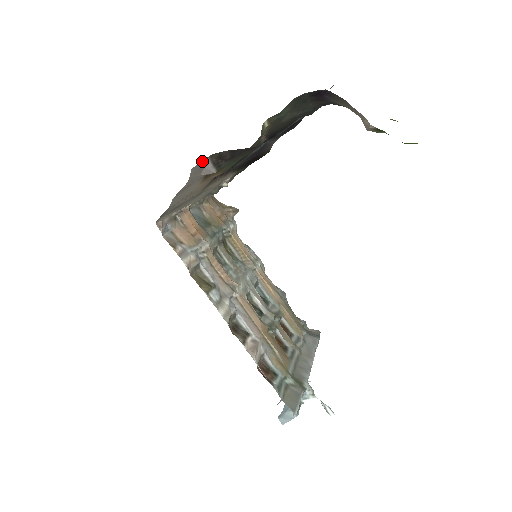
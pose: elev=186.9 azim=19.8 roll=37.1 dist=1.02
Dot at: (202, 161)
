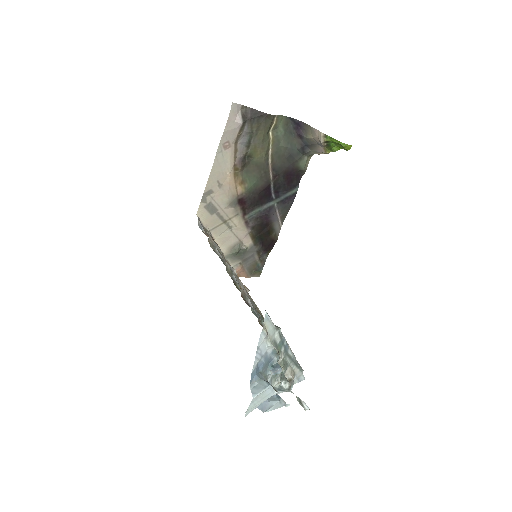
Dot at: (238, 105)
